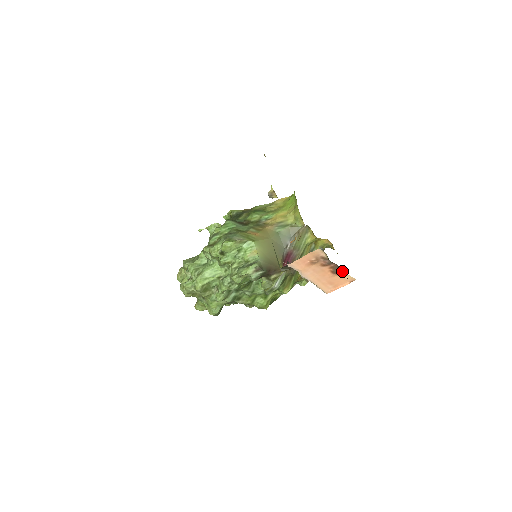
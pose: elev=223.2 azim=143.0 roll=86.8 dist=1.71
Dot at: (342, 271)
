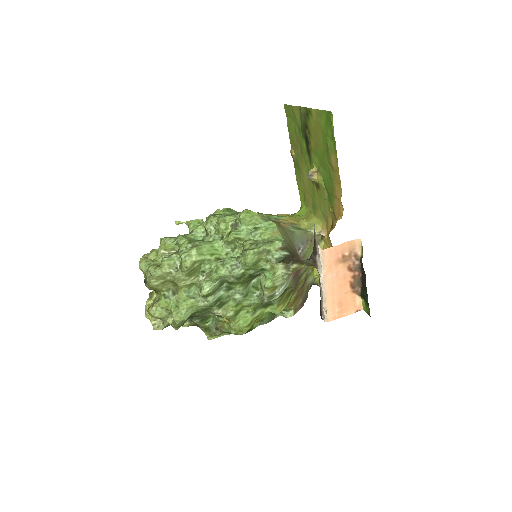
Dot at: (359, 288)
